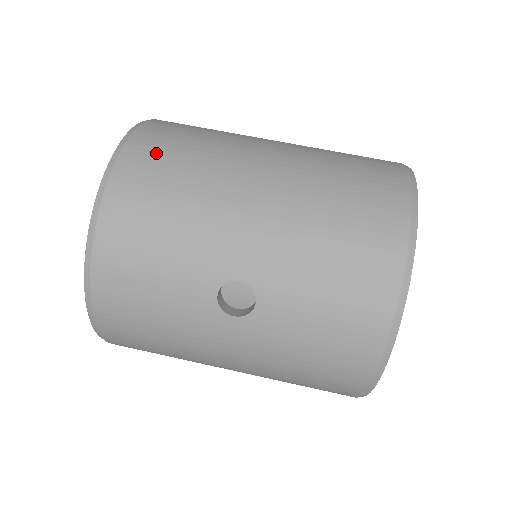
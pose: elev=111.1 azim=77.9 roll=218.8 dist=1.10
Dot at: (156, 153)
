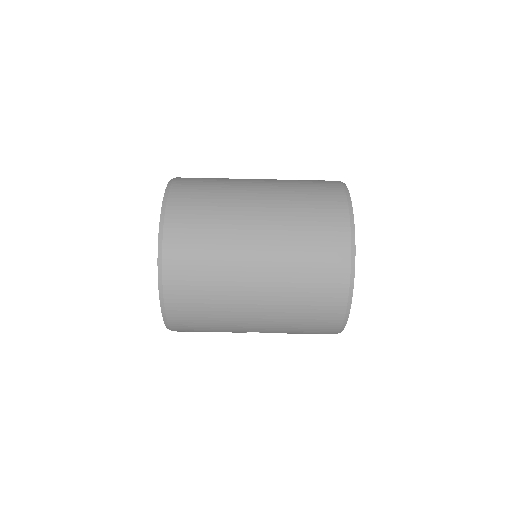
Dot at: (185, 294)
